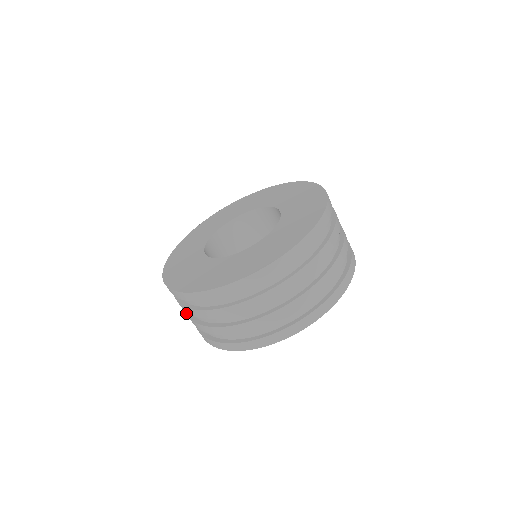
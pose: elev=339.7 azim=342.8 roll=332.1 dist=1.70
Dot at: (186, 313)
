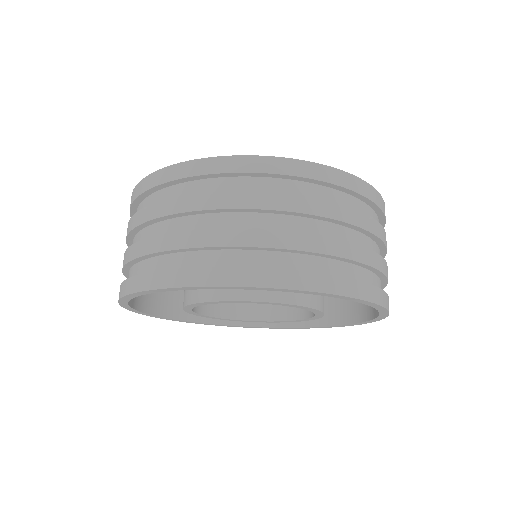
Dot at: occluded
